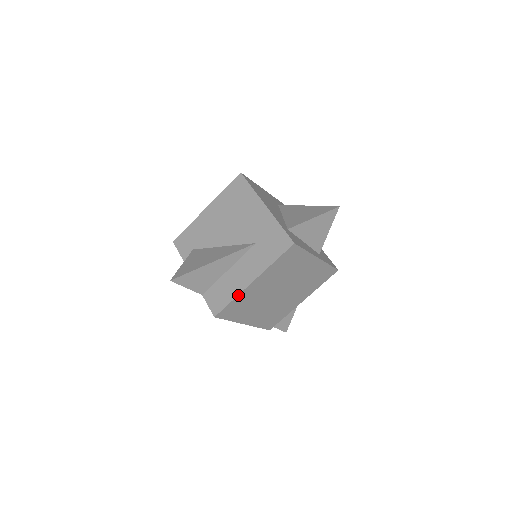
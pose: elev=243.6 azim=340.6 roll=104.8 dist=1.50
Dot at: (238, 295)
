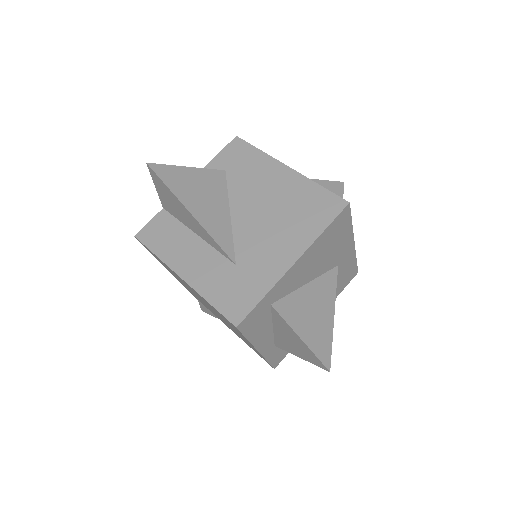
Dot at: (163, 261)
